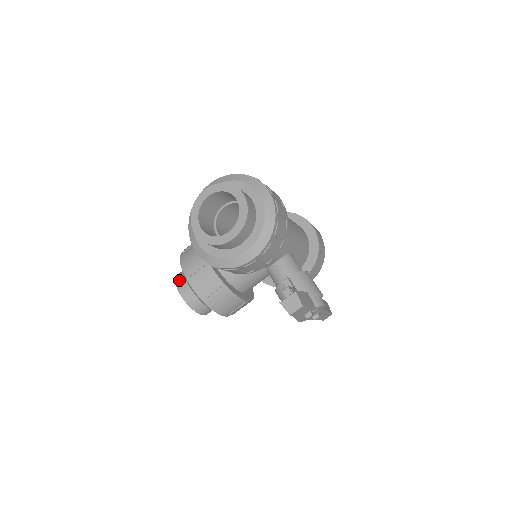
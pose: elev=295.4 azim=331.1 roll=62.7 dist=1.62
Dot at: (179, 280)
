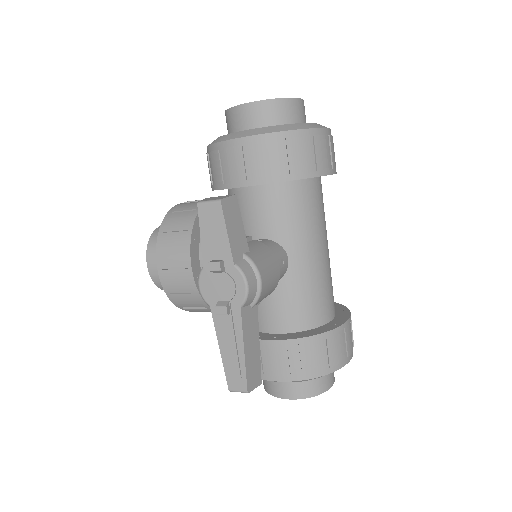
Dot at: occluded
